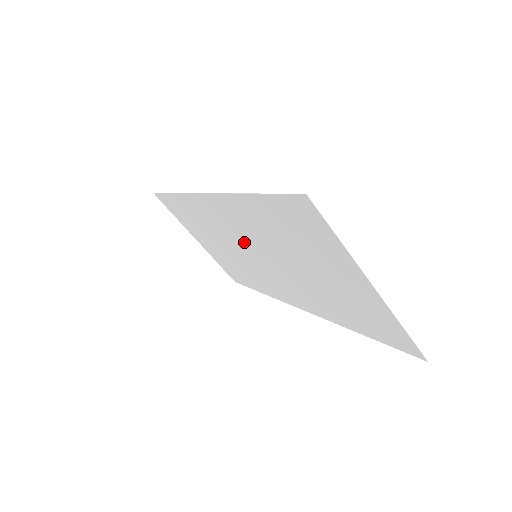
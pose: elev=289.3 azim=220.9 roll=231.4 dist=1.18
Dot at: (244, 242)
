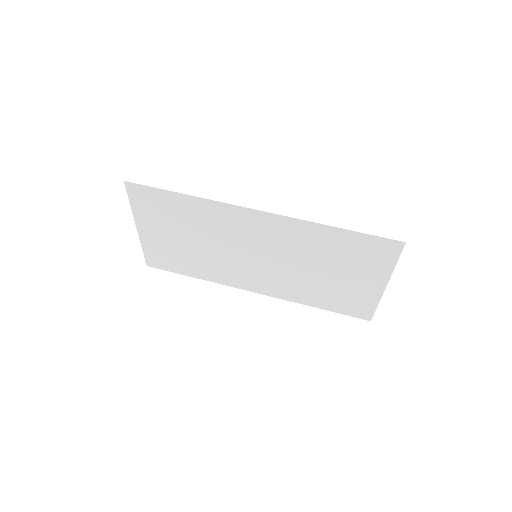
Dot at: (257, 246)
